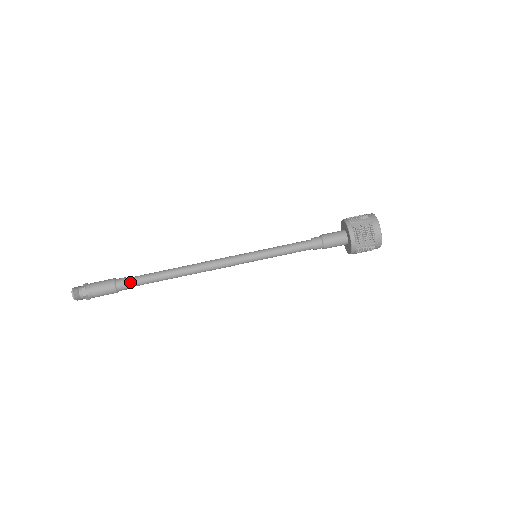
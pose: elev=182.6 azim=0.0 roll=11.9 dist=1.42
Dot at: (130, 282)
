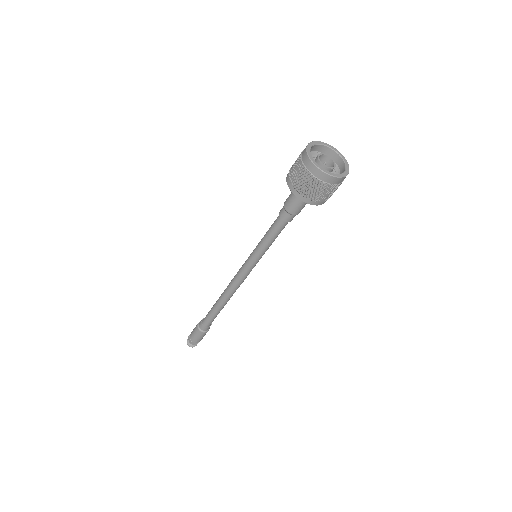
Dot at: (204, 321)
